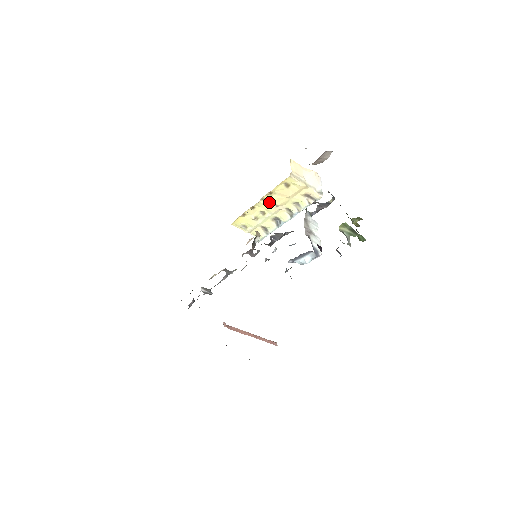
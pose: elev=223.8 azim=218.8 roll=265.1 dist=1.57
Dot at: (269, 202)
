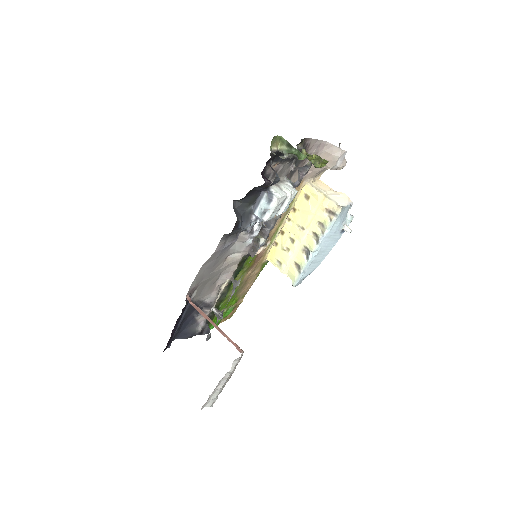
Dot at: (295, 223)
